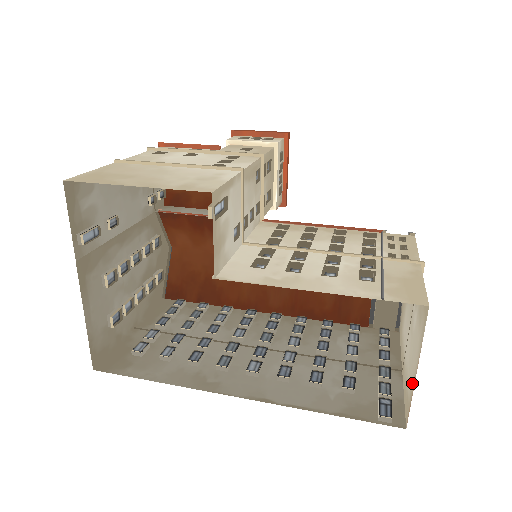
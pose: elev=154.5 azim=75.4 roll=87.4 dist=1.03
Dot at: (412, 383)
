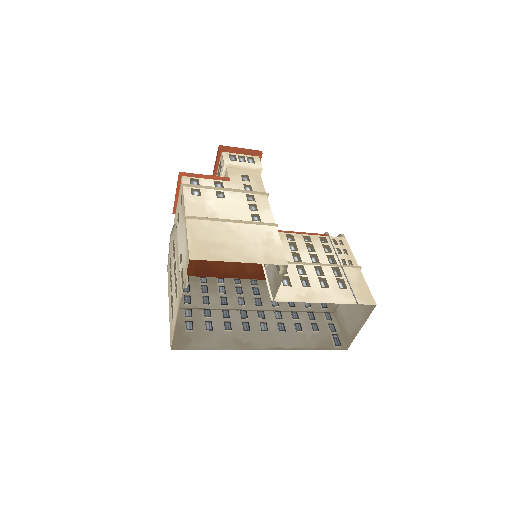
Dot at: (354, 331)
